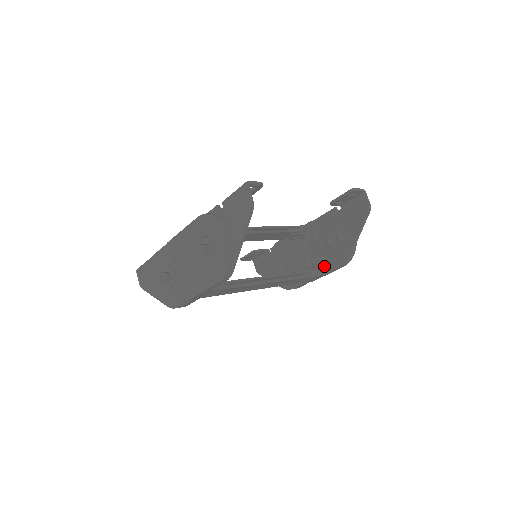
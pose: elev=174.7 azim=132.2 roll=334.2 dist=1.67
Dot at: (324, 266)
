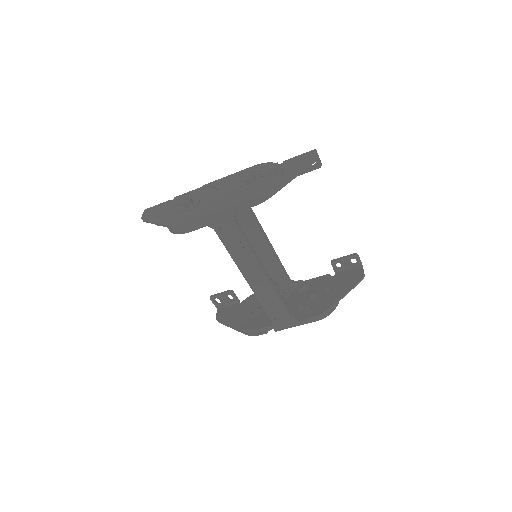
Dot at: (298, 314)
